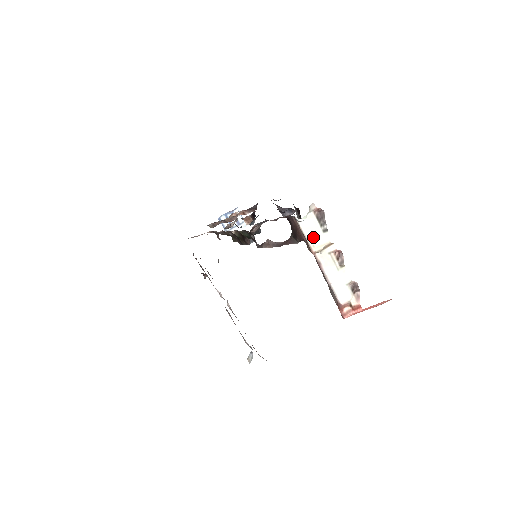
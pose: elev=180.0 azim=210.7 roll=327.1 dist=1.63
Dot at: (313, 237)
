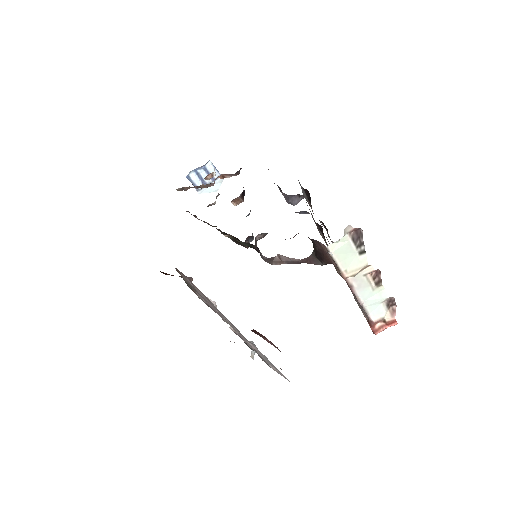
Dot at: (346, 261)
